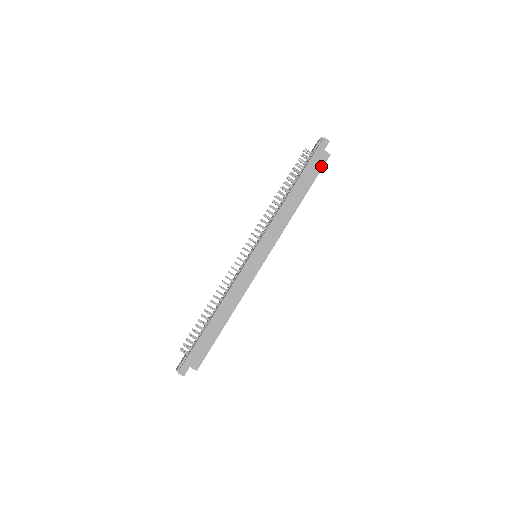
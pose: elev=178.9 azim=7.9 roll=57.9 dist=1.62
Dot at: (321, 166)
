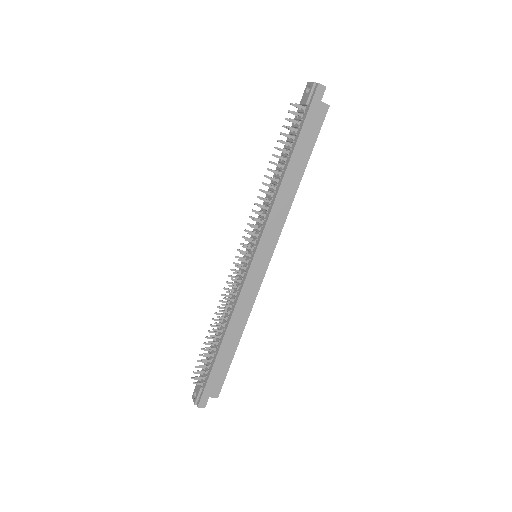
Dot at: (320, 125)
